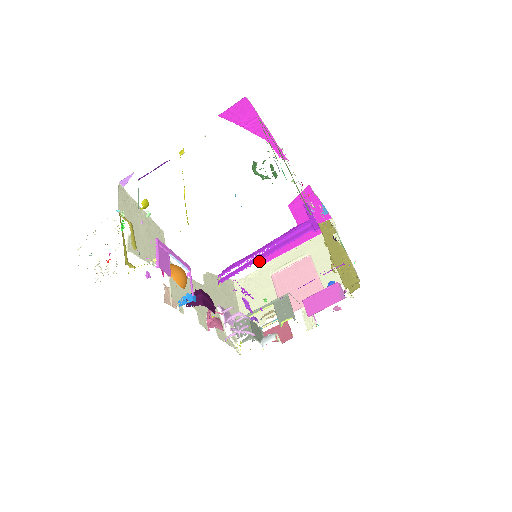
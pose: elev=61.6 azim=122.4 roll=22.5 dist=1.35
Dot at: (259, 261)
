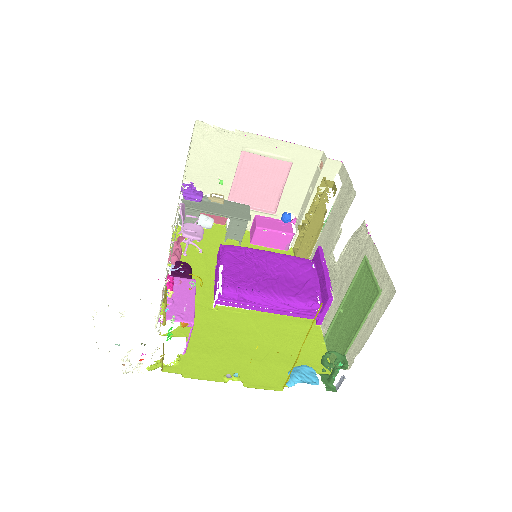
Dot at: occluded
